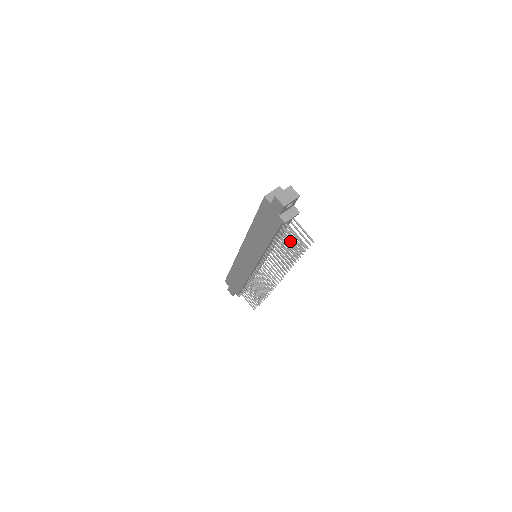
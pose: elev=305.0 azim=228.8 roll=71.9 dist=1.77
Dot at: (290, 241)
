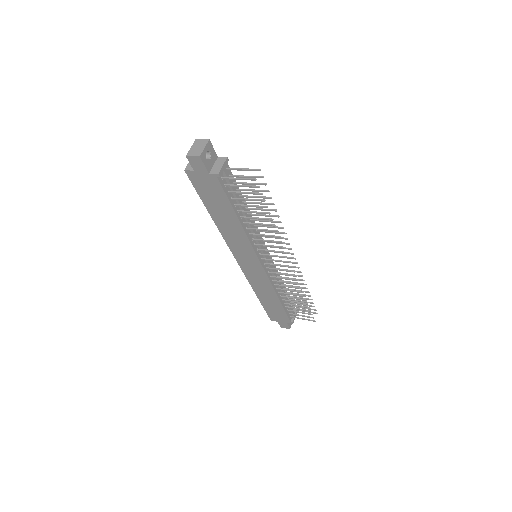
Dot at: (244, 192)
